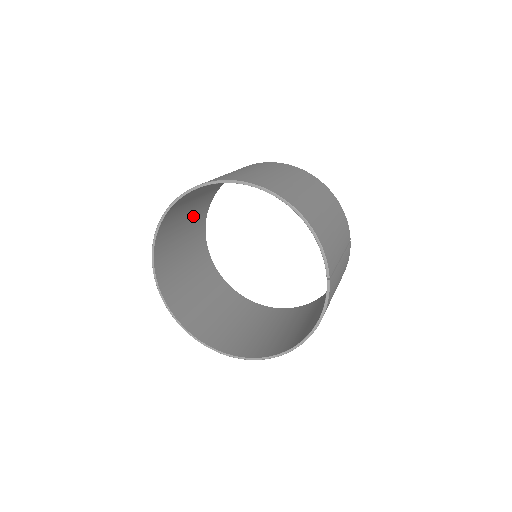
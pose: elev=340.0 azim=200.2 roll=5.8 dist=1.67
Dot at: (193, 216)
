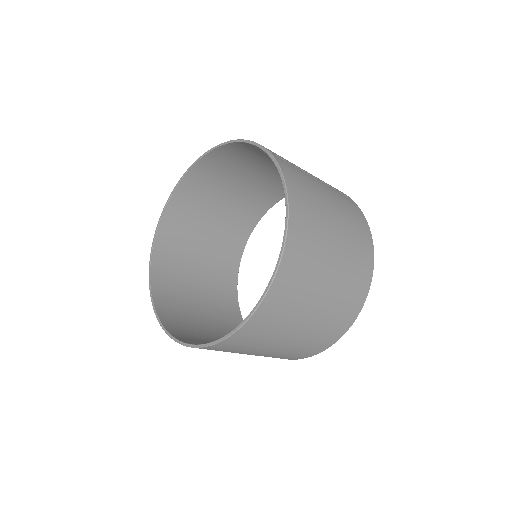
Dot at: (211, 293)
